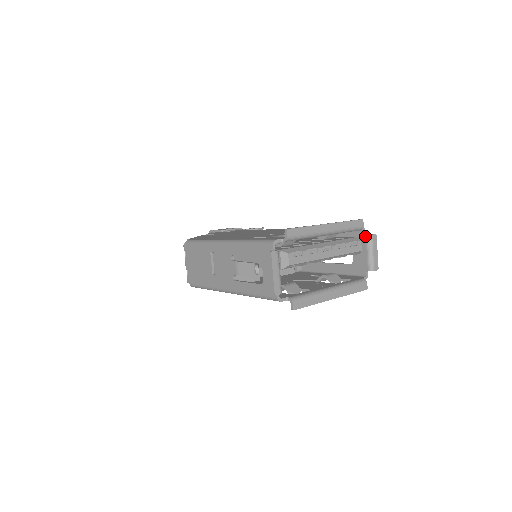
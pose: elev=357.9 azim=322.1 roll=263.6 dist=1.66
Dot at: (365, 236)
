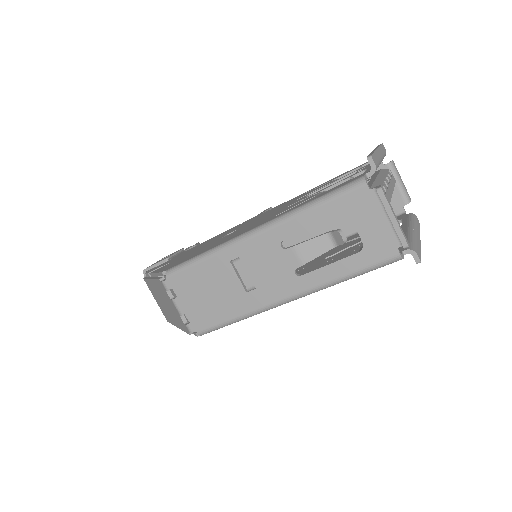
Dot at: (386, 166)
